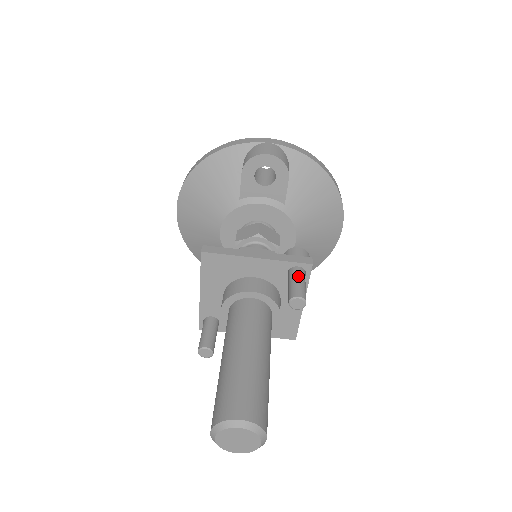
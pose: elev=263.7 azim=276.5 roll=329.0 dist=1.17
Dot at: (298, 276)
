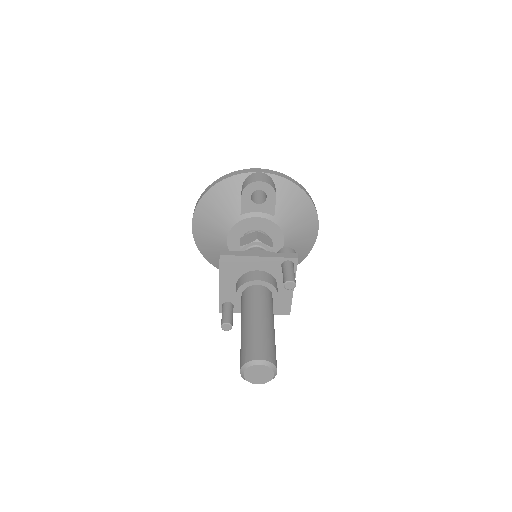
Dot at: (289, 267)
